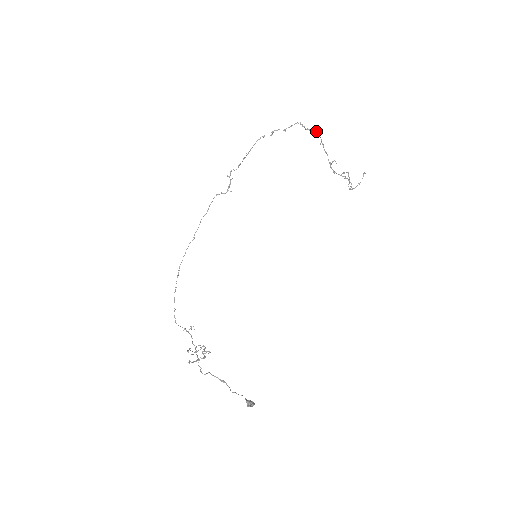
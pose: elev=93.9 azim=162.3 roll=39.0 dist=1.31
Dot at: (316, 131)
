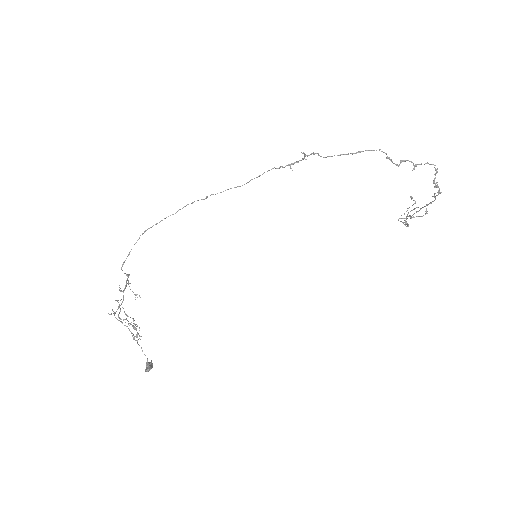
Dot at: (440, 192)
